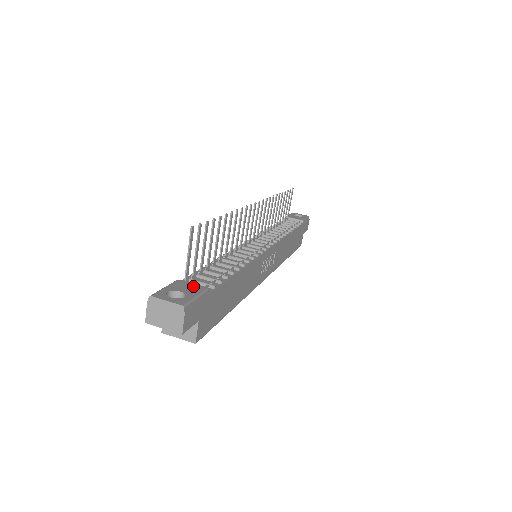
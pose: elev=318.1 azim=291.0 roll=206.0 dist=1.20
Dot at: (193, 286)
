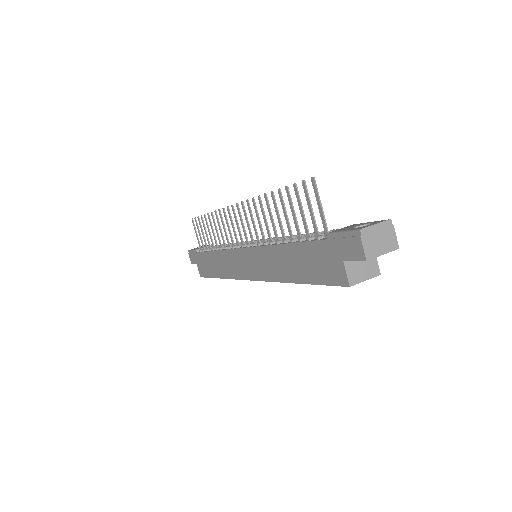
Dot at: (347, 227)
